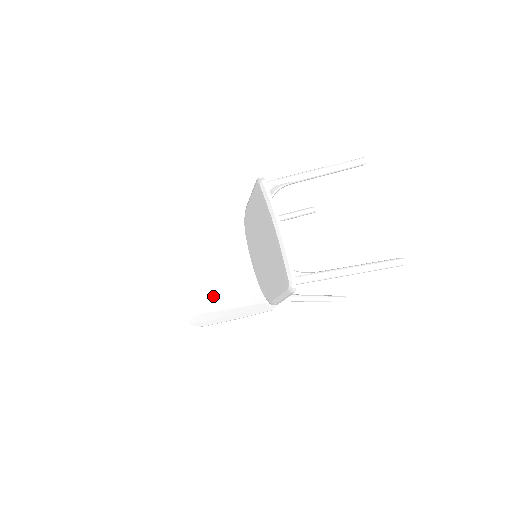
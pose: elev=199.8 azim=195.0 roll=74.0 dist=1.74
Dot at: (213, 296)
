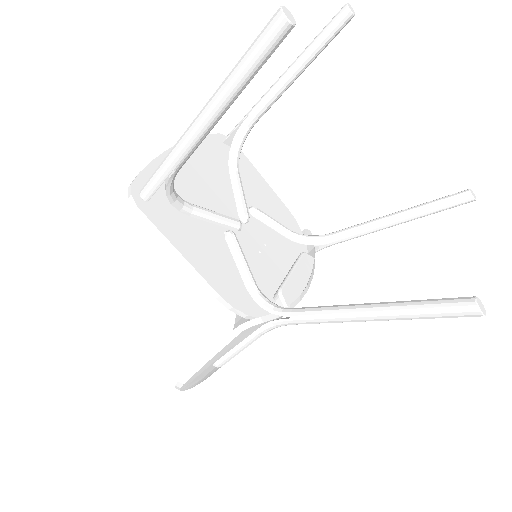
Dot at: occluded
